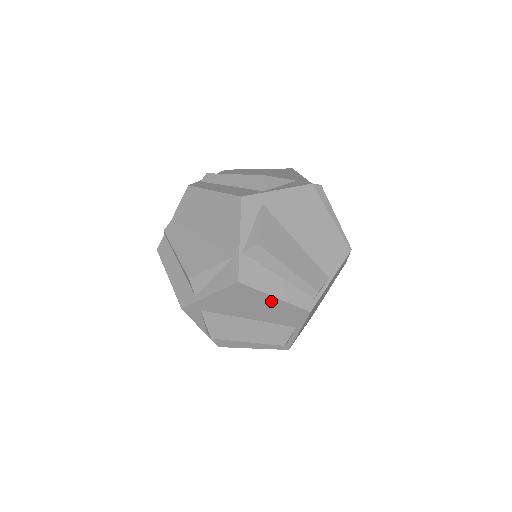
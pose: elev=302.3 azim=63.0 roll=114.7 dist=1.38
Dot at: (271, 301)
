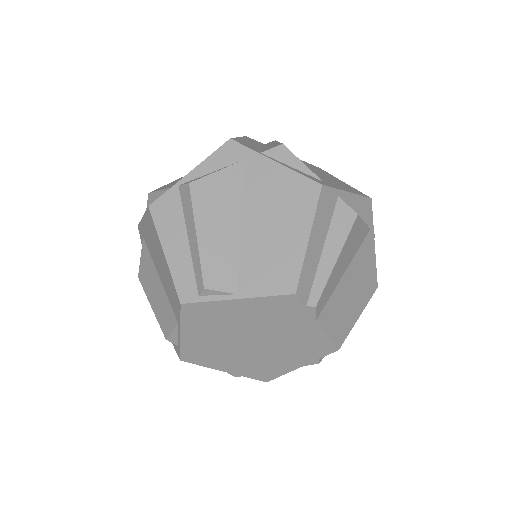
Dot at: (163, 257)
